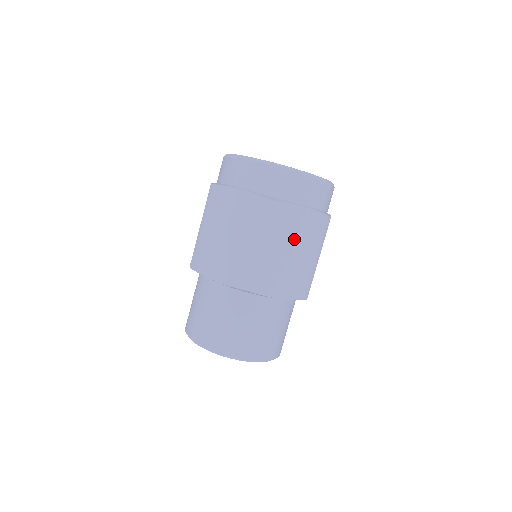
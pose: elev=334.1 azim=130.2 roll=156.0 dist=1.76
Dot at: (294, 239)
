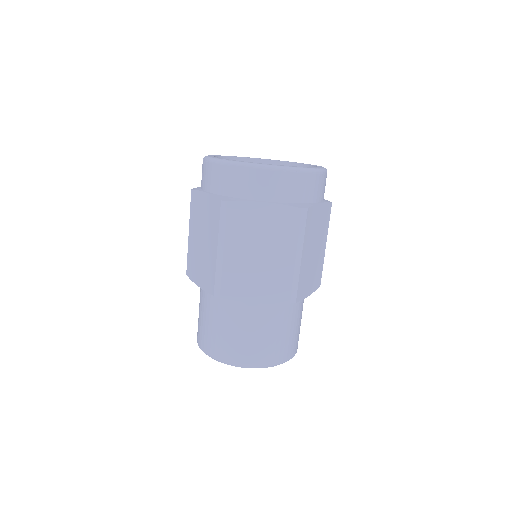
Dot at: (316, 237)
